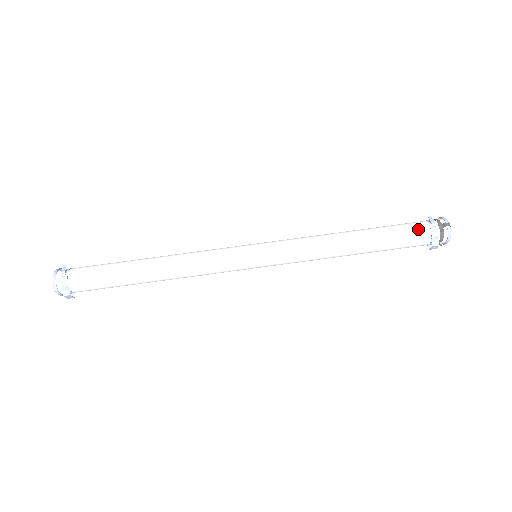
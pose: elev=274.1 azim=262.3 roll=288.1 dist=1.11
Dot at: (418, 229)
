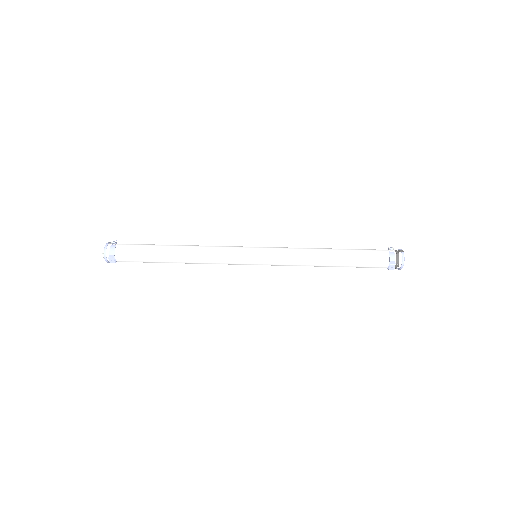
Dot at: (379, 251)
